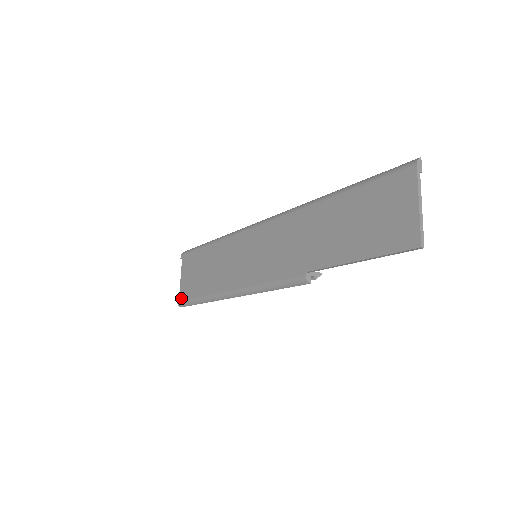
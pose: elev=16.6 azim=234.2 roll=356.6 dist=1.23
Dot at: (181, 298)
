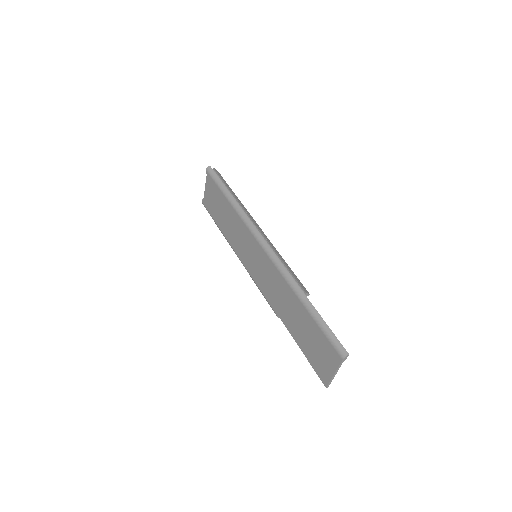
Dot at: (204, 204)
